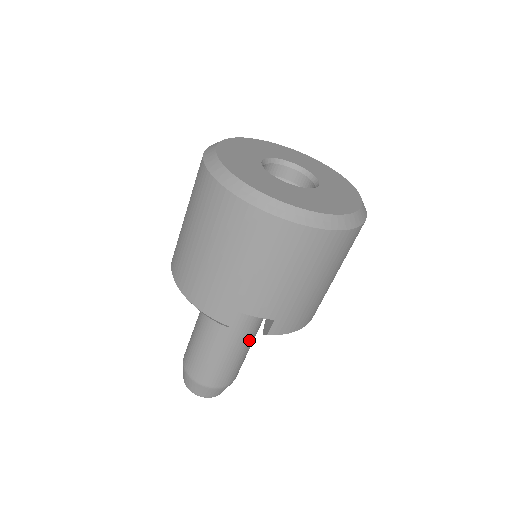
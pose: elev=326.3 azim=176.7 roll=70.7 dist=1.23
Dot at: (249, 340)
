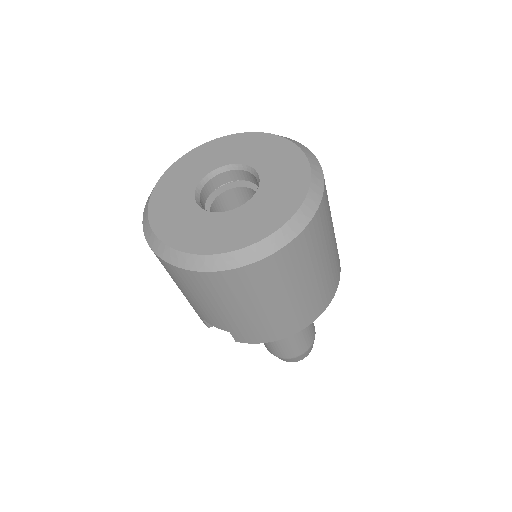
Dot at: occluded
